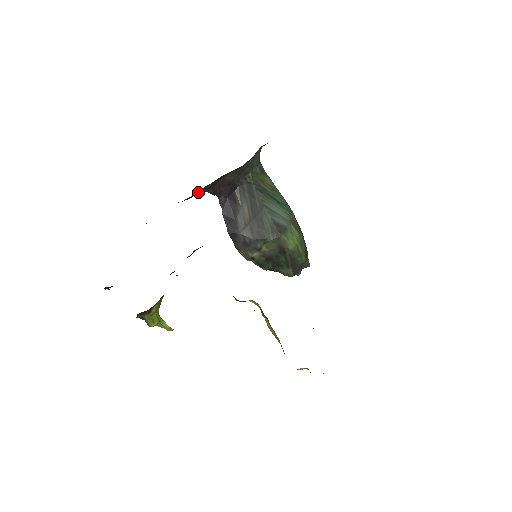
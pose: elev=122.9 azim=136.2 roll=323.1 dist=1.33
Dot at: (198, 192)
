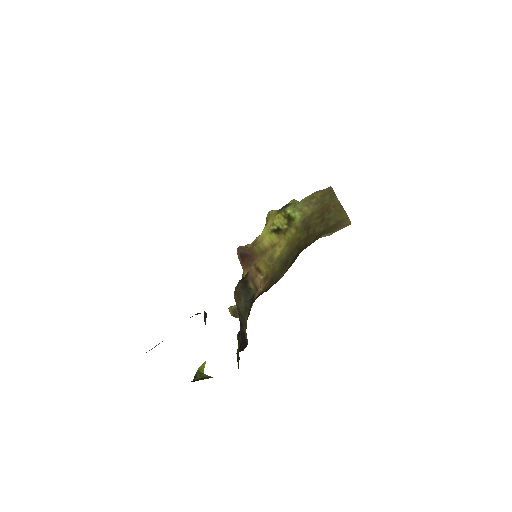
Dot at: occluded
